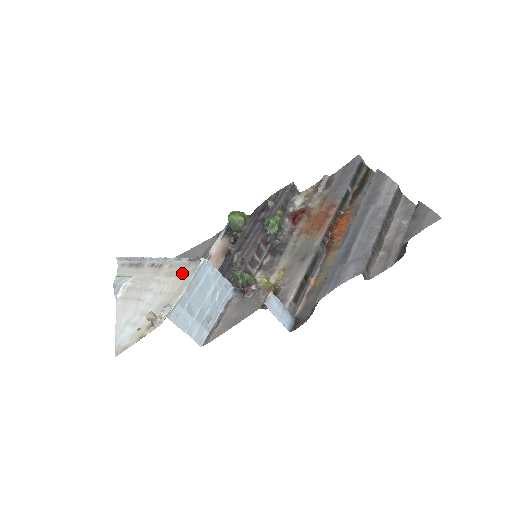
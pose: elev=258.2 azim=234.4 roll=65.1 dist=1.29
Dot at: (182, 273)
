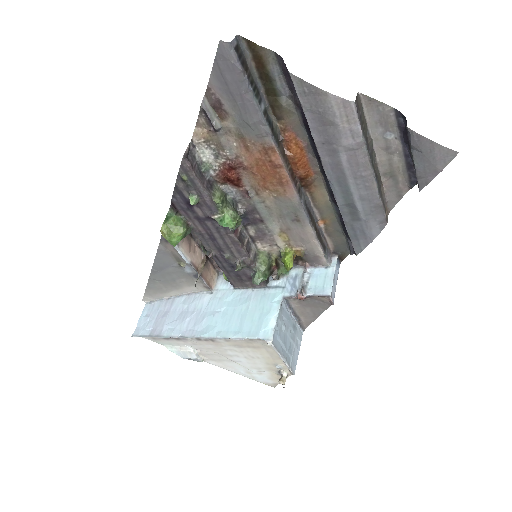
Dot at: (254, 346)
